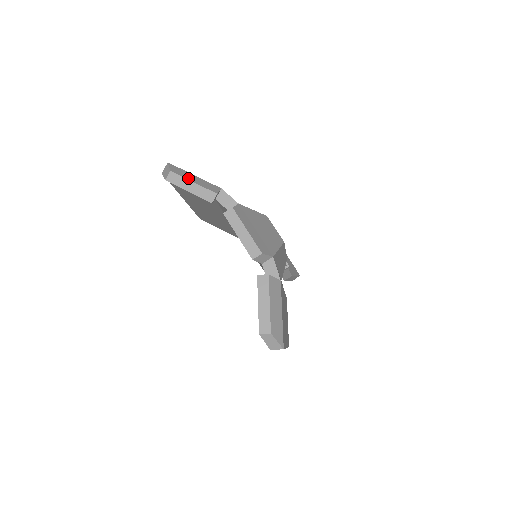
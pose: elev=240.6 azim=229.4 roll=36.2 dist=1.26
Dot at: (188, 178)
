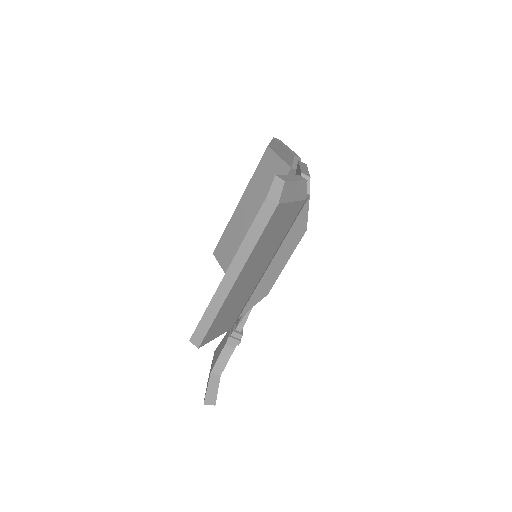
Dot at: occluded
